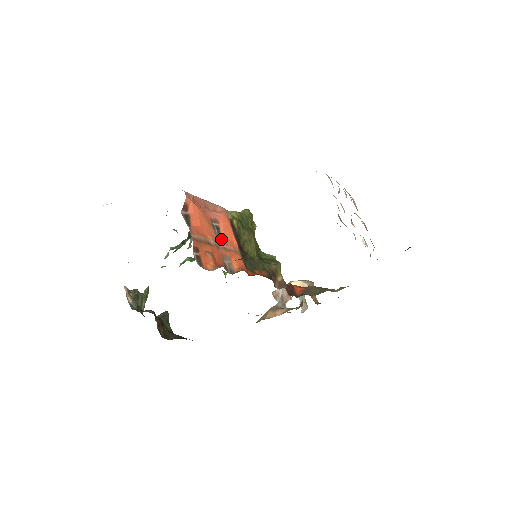
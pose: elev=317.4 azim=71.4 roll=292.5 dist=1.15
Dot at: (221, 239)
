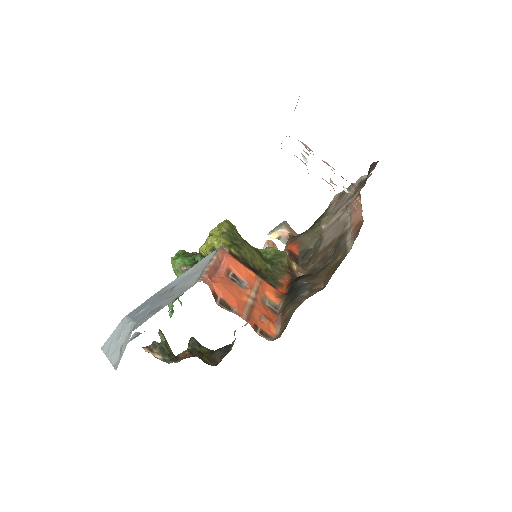
Dot at: (246, 285)
